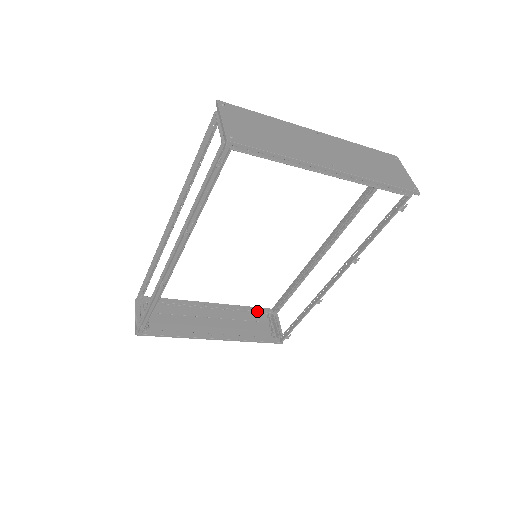
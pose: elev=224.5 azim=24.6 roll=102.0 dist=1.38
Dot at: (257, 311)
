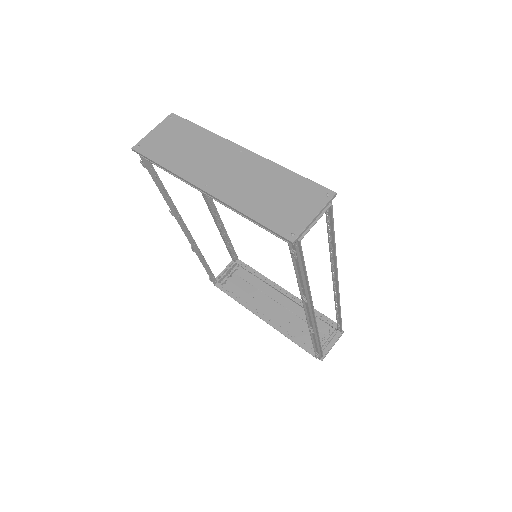
Dot at: (322, 319)
